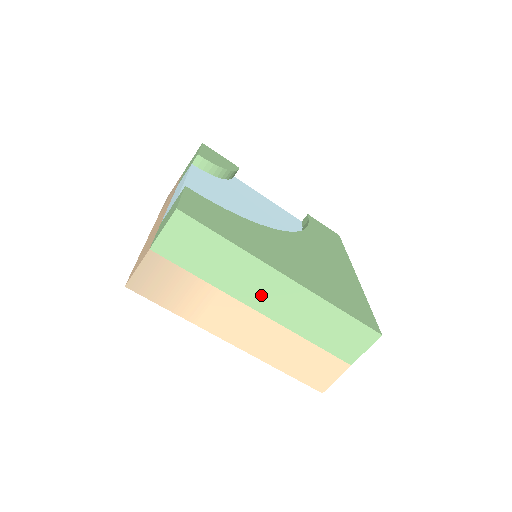
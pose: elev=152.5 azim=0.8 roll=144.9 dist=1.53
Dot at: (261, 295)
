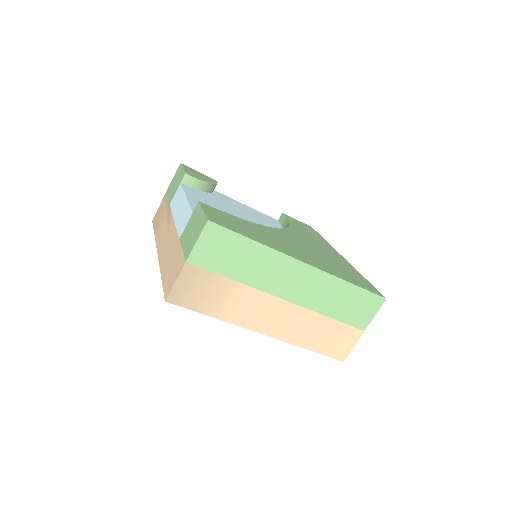
Dot at: (286, 284)
